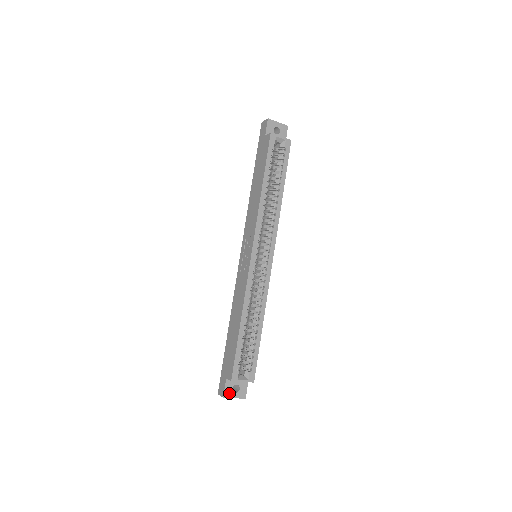
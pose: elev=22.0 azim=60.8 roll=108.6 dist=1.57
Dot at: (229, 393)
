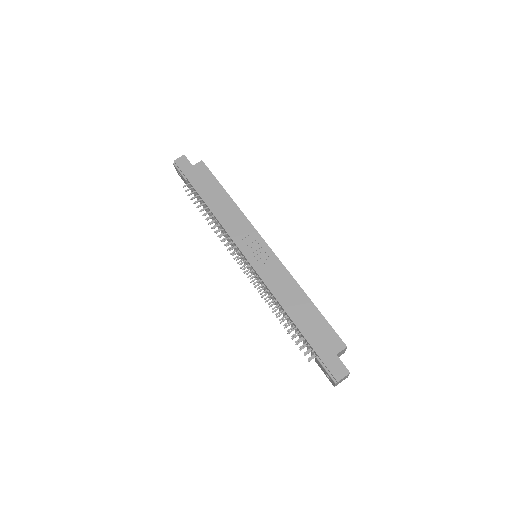
Dot at: (346, 369)
